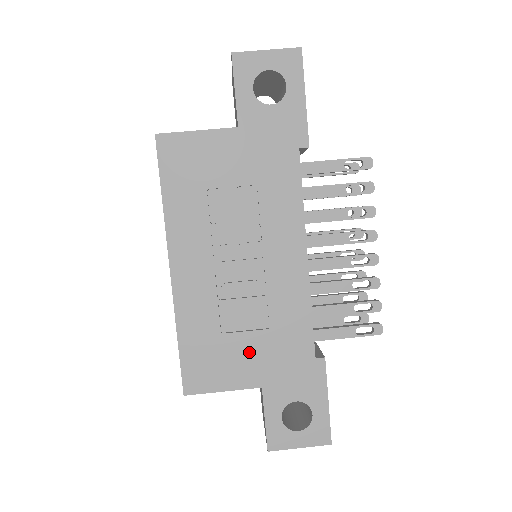
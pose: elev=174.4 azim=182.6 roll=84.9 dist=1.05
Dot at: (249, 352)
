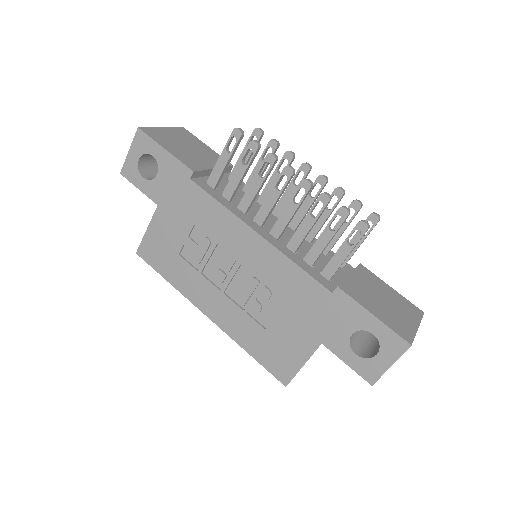
Dot at: (291, 327)
